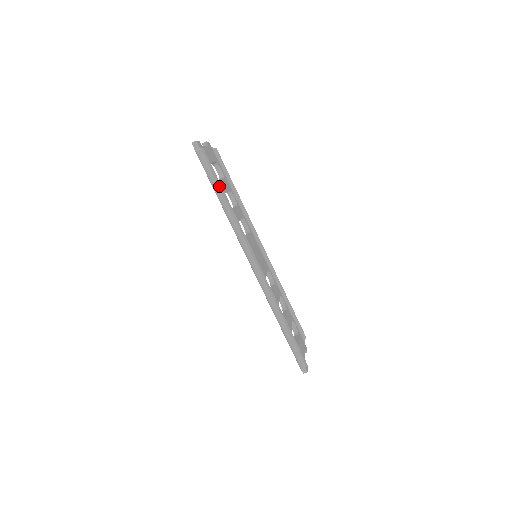
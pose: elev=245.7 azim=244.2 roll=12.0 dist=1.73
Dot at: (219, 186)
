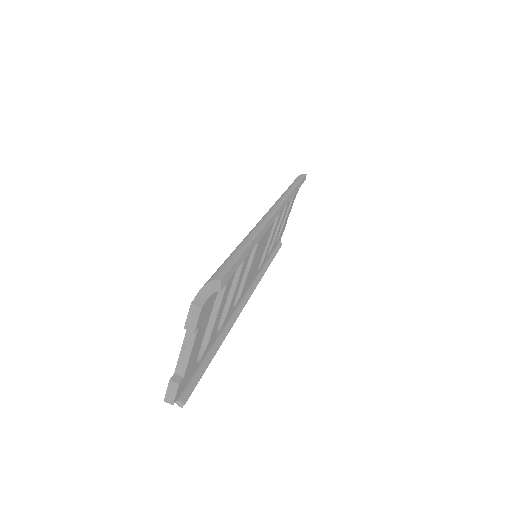
Dot at: (299, 183)
